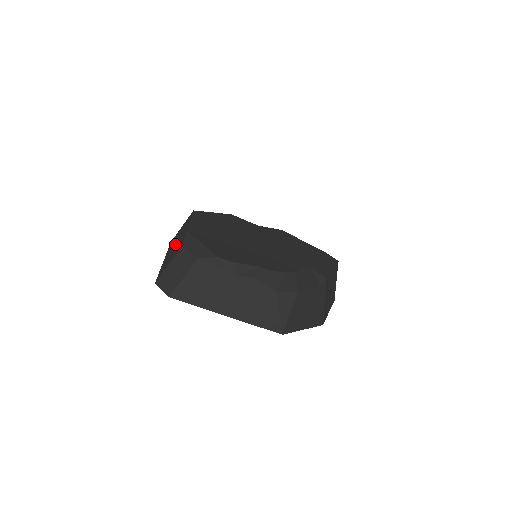
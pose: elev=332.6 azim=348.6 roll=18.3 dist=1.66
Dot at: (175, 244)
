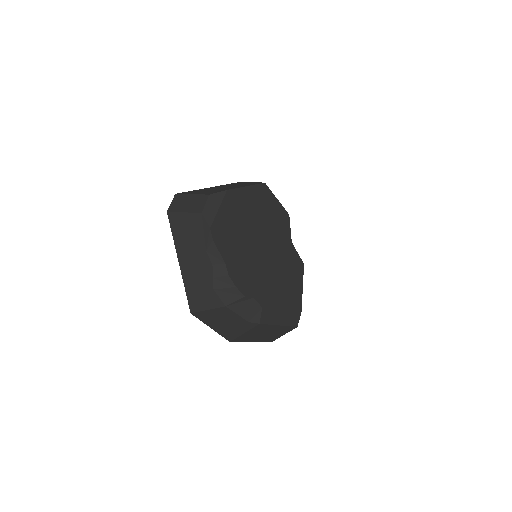
Dot at: (225, 187)
